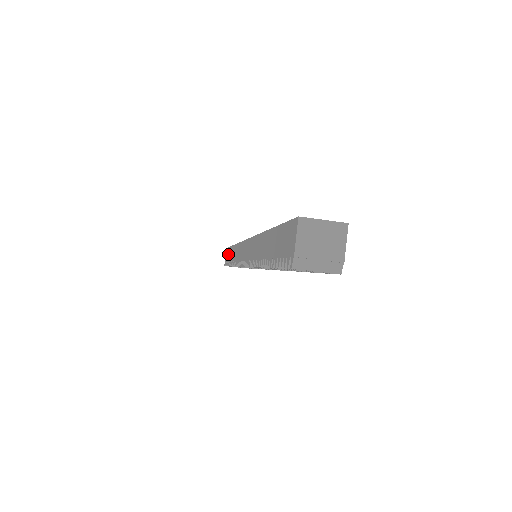
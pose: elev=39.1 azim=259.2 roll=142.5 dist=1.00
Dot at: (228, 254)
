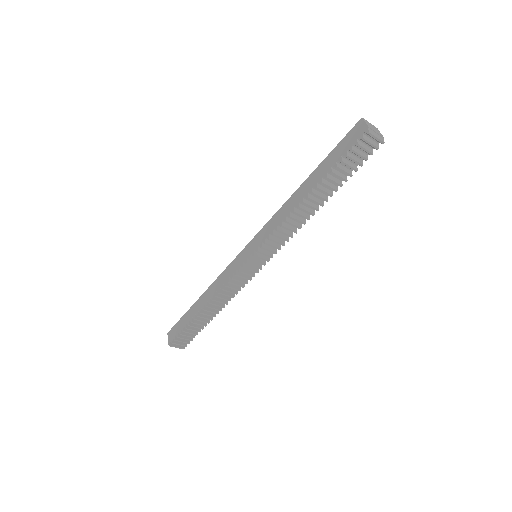
Dot at: (184, 320)
